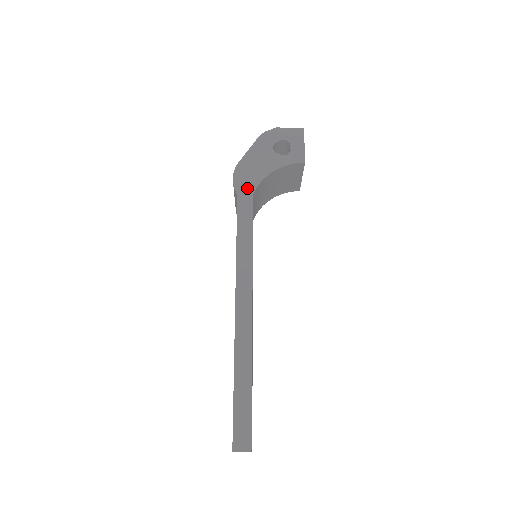
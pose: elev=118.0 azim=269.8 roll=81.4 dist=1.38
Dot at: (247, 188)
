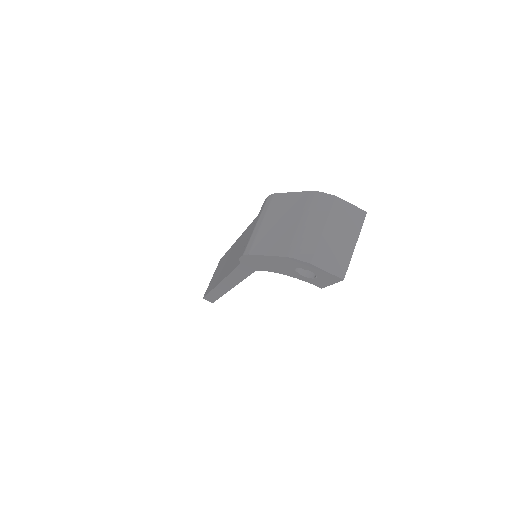
Dot at: (252, 267)
